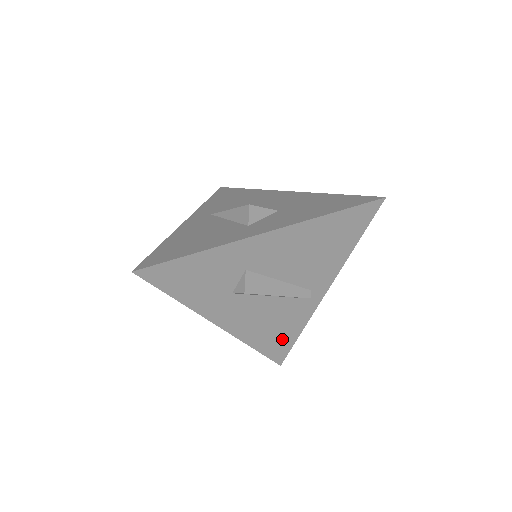
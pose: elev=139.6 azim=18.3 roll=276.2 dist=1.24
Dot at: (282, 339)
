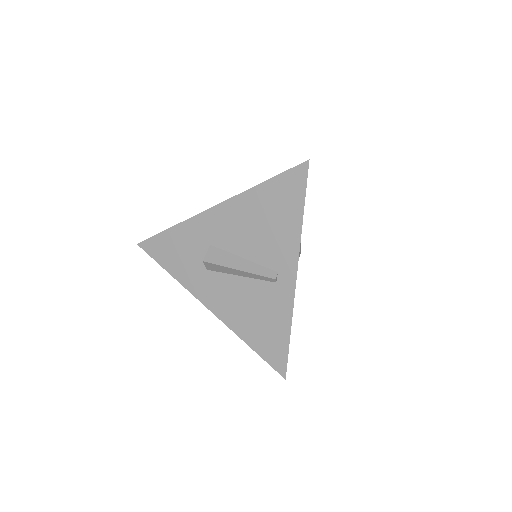
Dot at: (273, 337)
